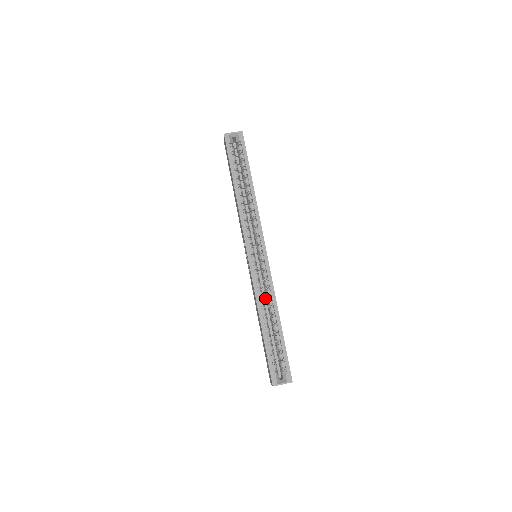
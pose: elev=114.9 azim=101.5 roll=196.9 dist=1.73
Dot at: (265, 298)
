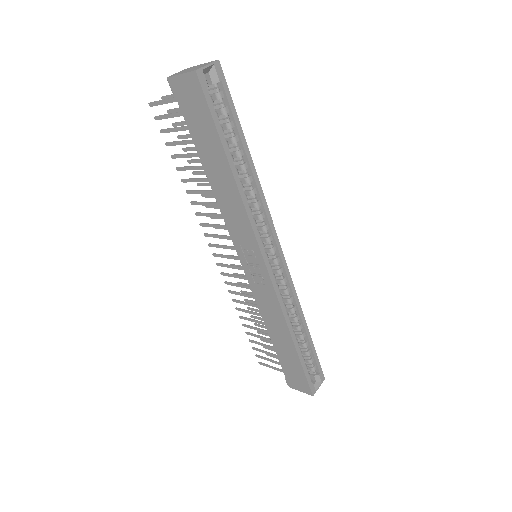
Dot at: occluded
